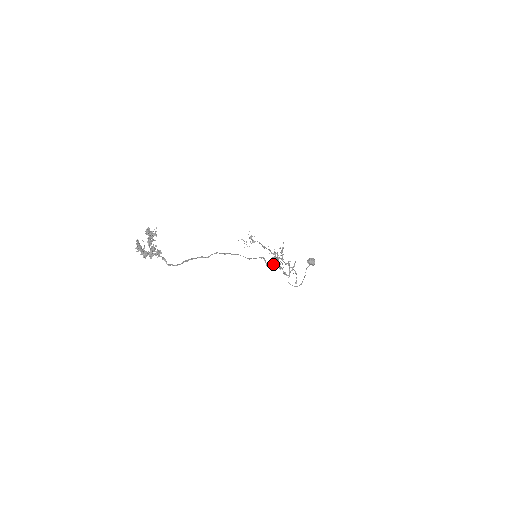
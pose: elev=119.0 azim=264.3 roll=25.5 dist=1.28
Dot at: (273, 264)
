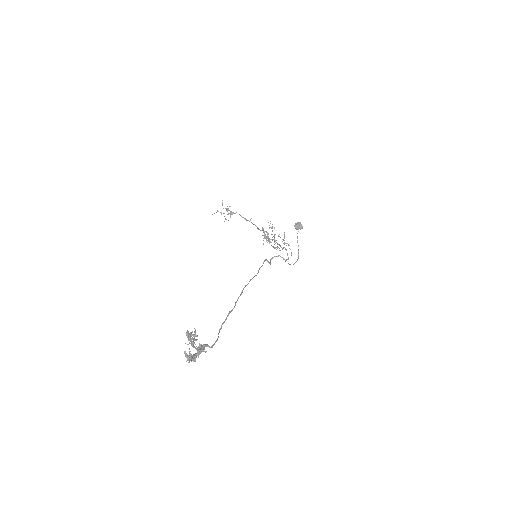
Dot at: (273, 257)
